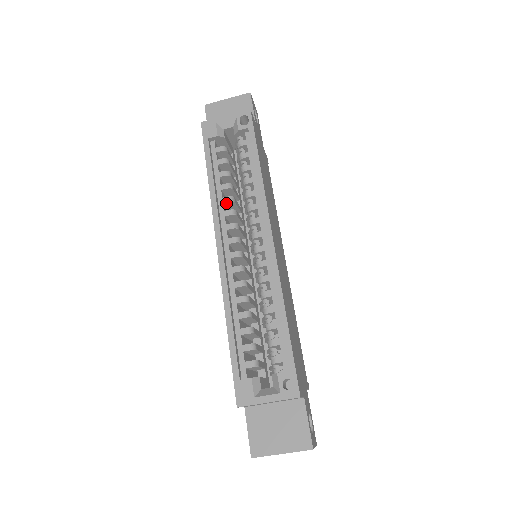
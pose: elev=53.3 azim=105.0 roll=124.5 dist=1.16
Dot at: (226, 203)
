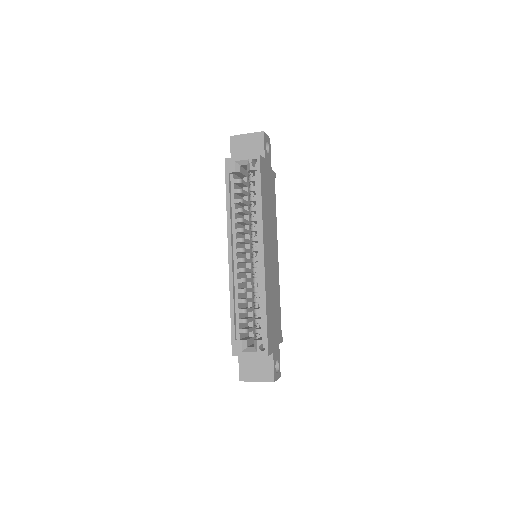
Dot at: (237, 222)
